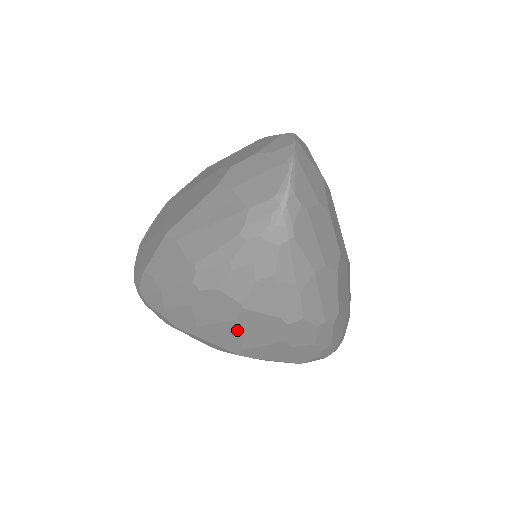
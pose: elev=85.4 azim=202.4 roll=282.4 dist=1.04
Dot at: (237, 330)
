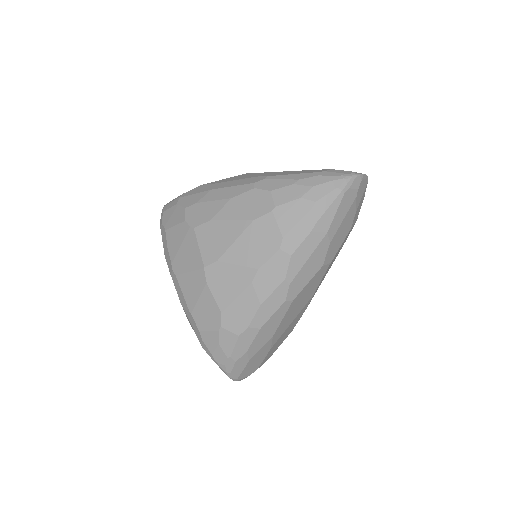
Dot at: (241, 233)
